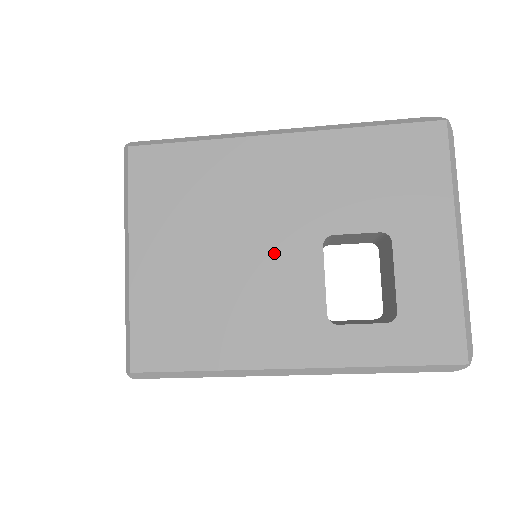
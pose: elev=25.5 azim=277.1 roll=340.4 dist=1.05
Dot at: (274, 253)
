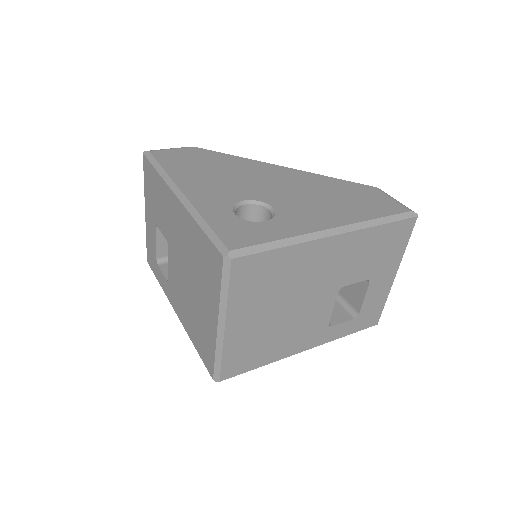
Dot at: (312, 303)
